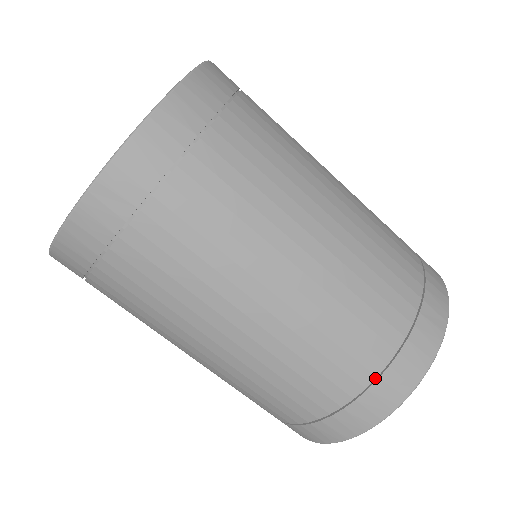
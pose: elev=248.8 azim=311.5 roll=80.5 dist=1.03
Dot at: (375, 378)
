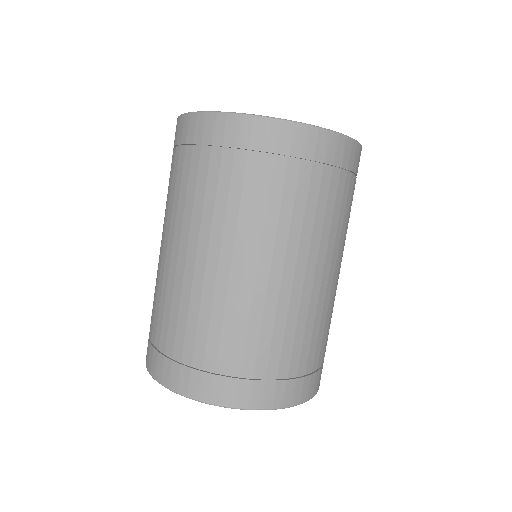
Dot at: (181, 362)
